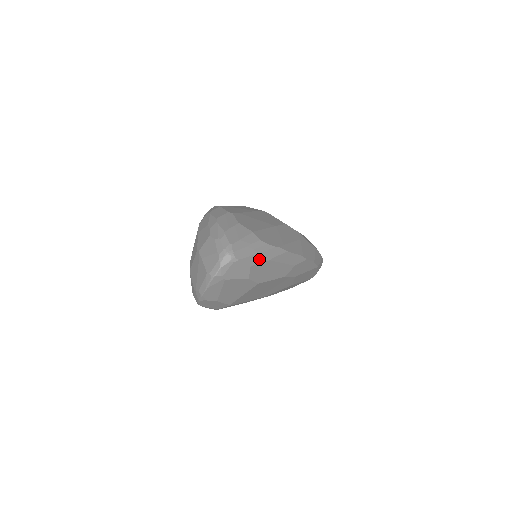
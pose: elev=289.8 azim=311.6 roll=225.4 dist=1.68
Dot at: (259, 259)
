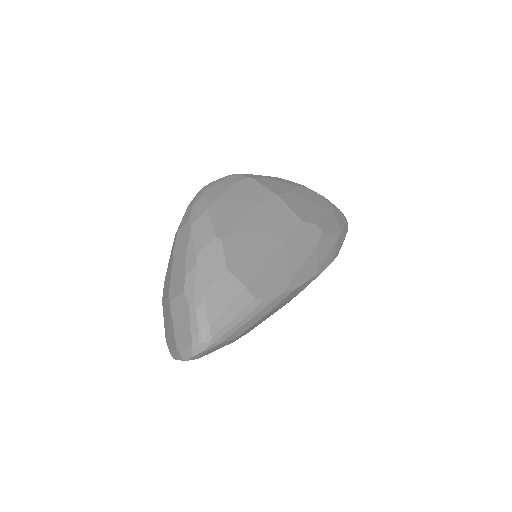
Dot at: (250, 324)
